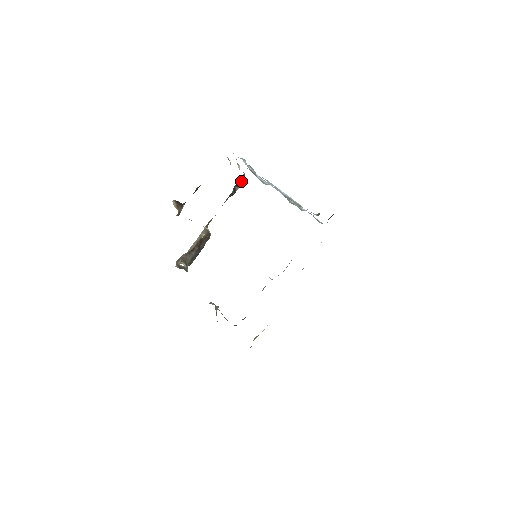
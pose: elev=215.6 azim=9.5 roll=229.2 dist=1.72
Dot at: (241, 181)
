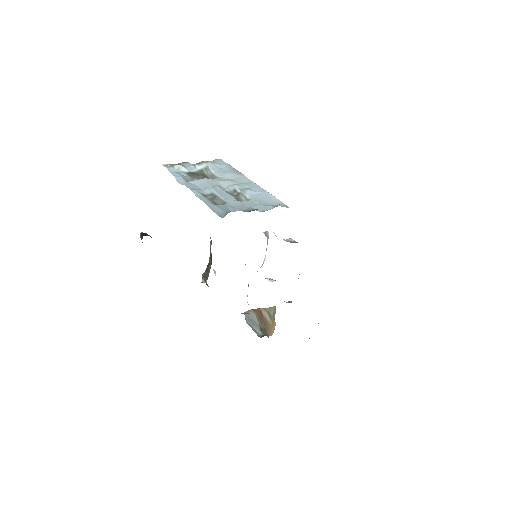
Dot at: occluded
